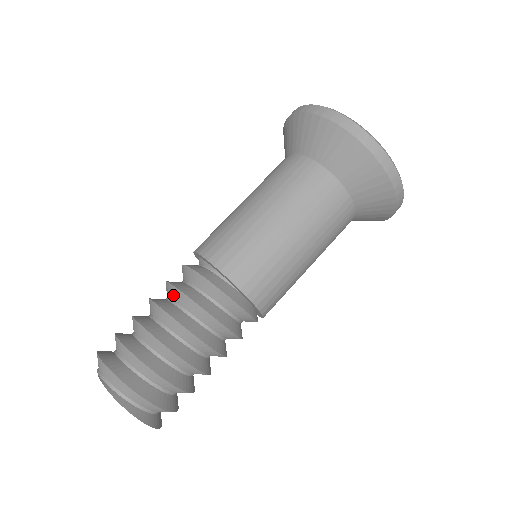
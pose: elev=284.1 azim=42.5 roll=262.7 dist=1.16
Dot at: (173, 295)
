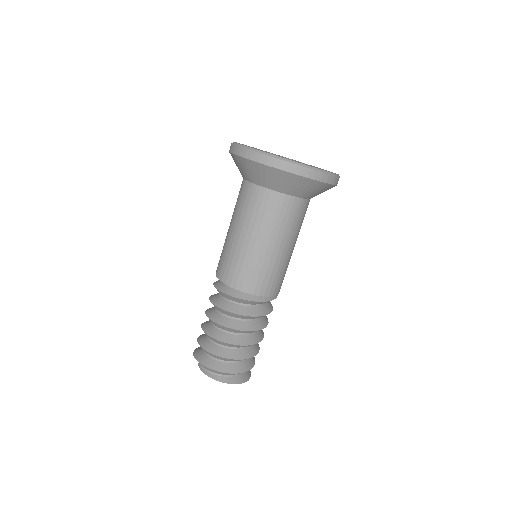
Dot at: occluded
